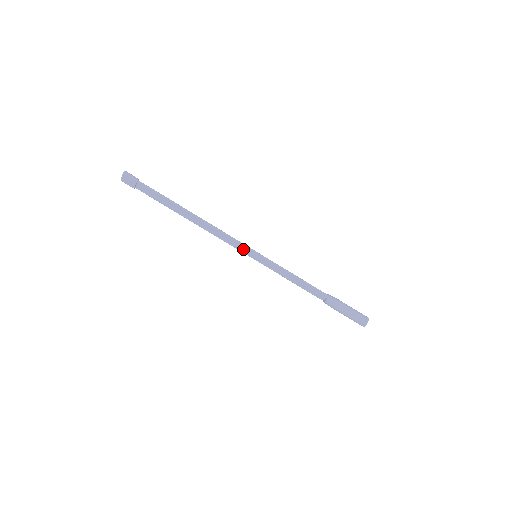
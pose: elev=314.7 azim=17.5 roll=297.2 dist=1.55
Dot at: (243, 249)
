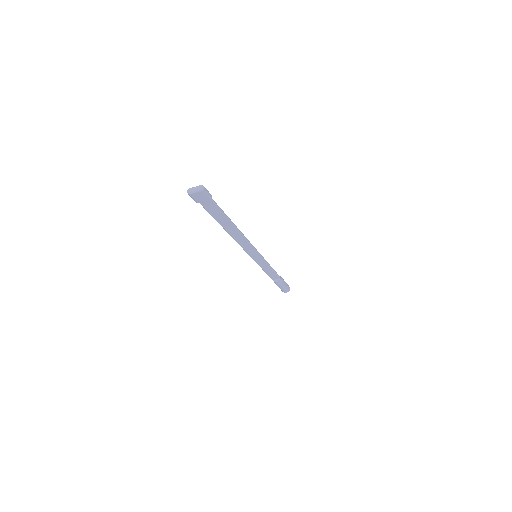
Dot at: (252, 252)
